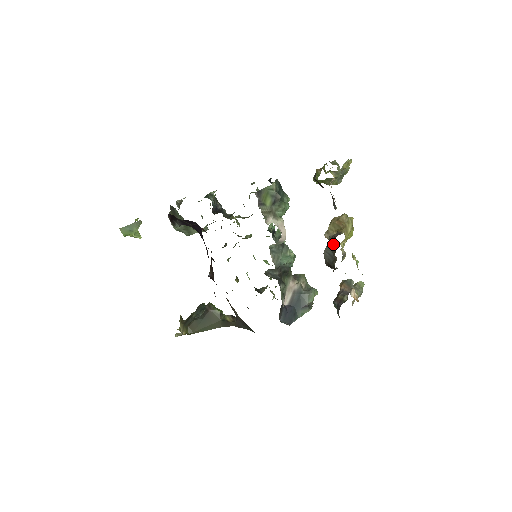
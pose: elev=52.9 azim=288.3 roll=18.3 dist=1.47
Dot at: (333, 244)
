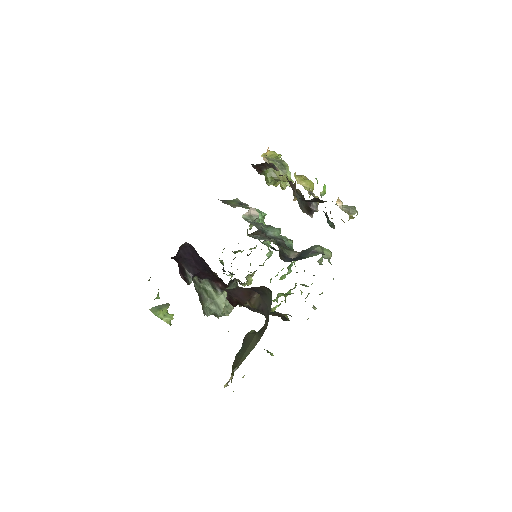
Dot at: (294, 189)
